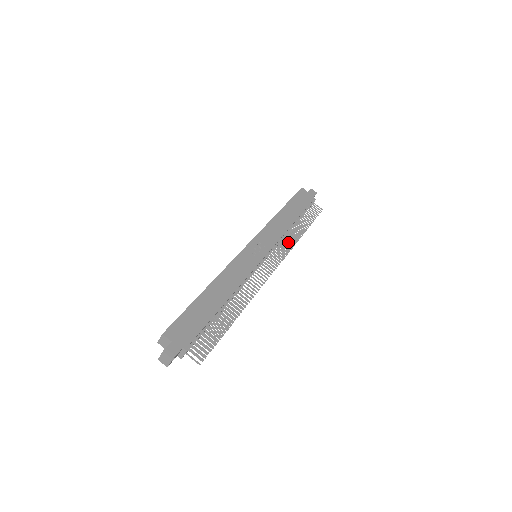
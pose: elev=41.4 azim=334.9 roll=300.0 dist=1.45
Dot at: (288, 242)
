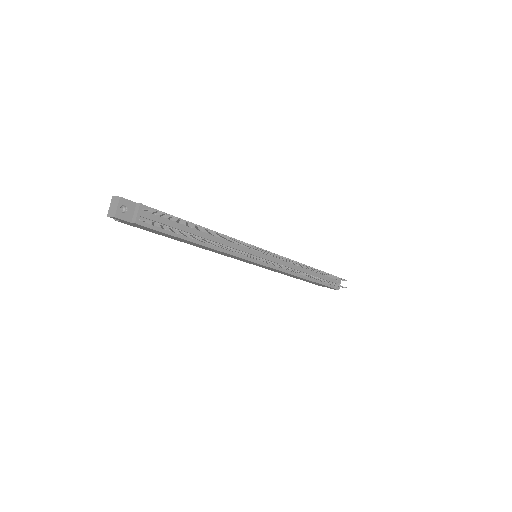
Dot at: (301, 273)
